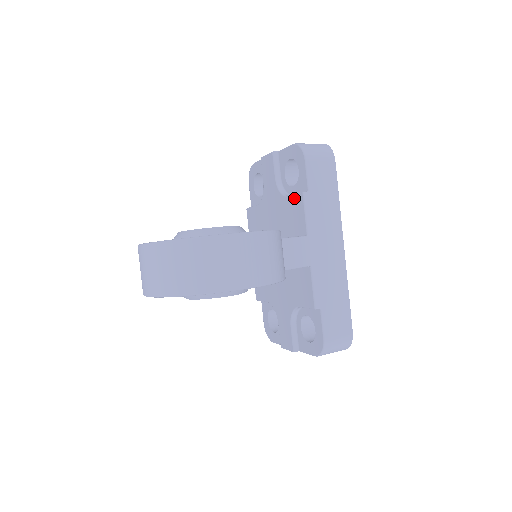
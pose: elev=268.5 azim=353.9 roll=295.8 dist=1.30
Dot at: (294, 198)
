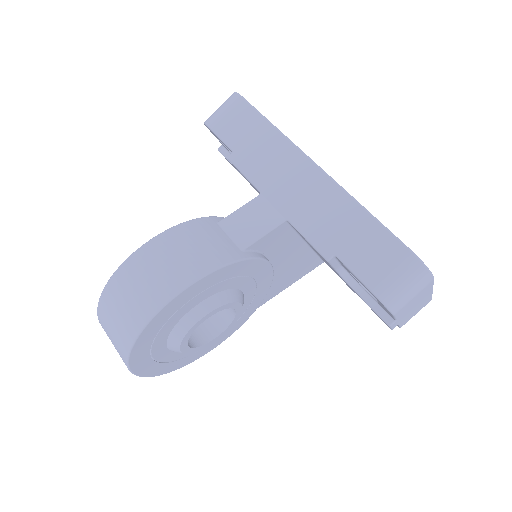
Dot at: occluded
